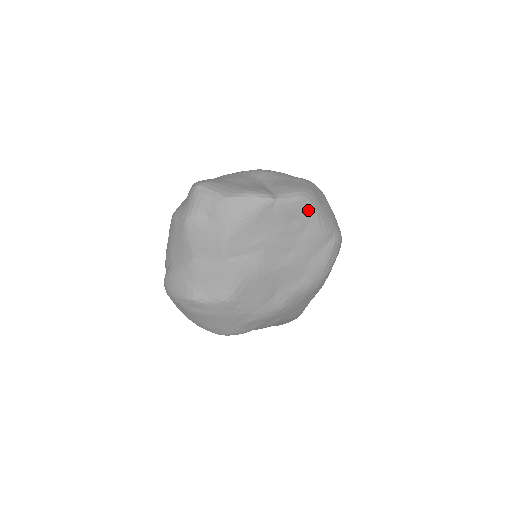
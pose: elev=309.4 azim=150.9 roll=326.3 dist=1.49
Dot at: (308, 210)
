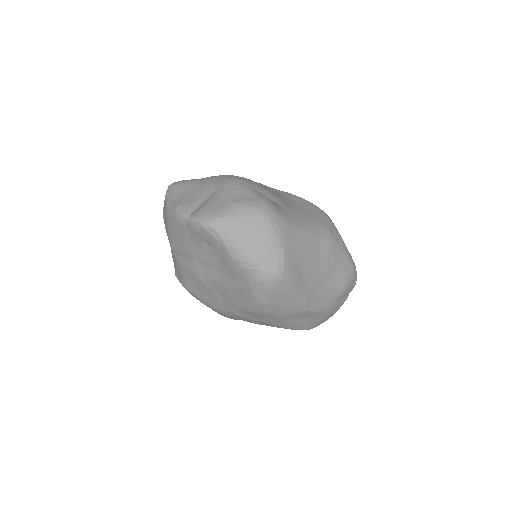
Dot at: (215, 239)
